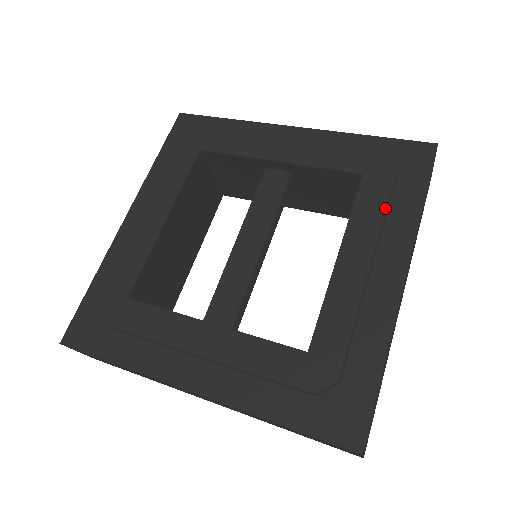
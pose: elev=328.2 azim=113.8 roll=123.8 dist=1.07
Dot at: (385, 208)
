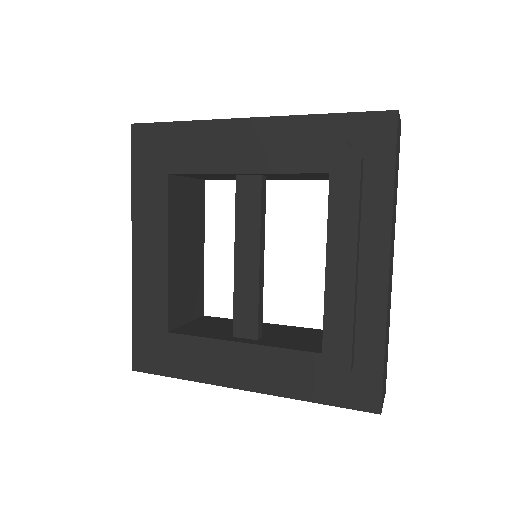
Dot at: (358, 208)
